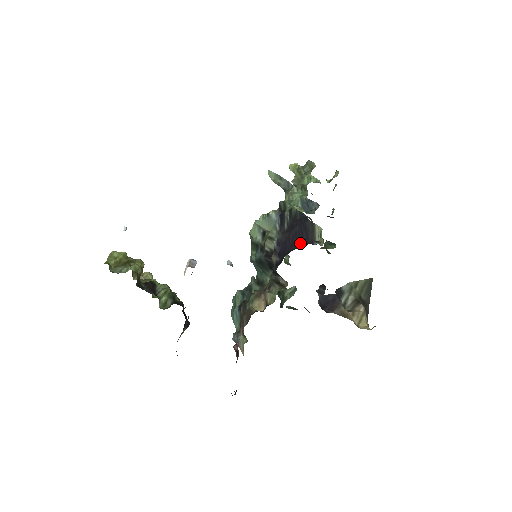
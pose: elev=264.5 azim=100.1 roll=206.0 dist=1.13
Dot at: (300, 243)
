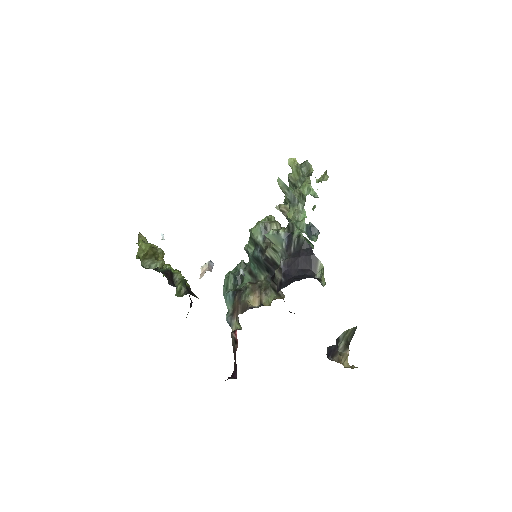
Dot at: (304, 273)
